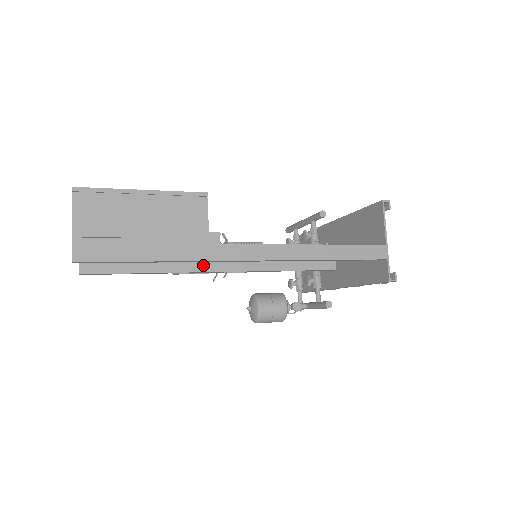
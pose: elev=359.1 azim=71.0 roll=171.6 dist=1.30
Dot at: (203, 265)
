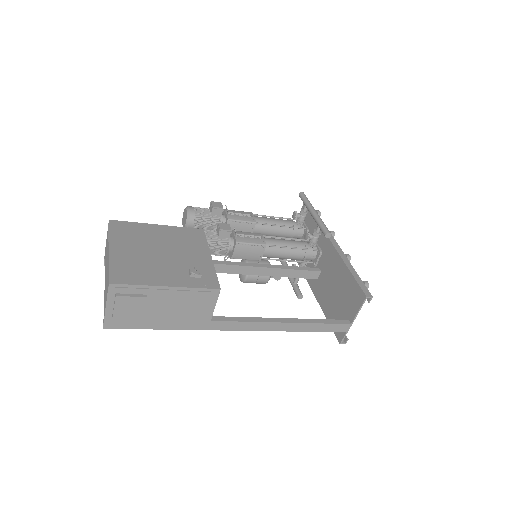
Dot at: occluded
